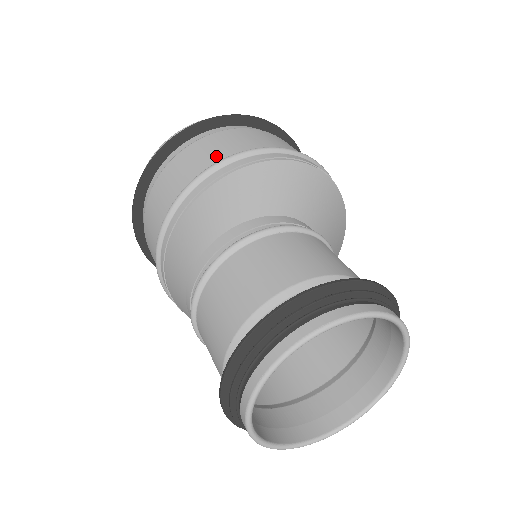
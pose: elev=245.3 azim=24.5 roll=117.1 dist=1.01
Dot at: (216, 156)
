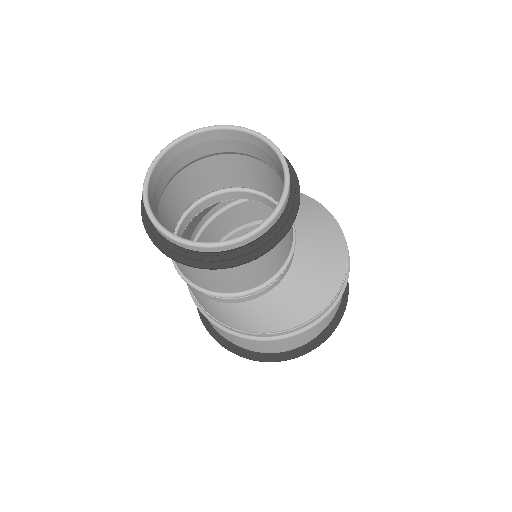
Dot at: occluded
